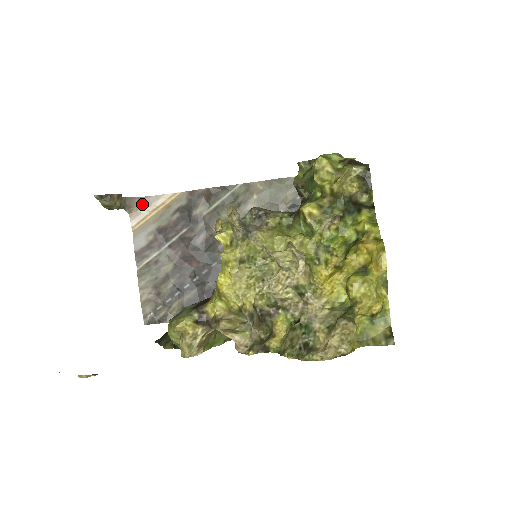
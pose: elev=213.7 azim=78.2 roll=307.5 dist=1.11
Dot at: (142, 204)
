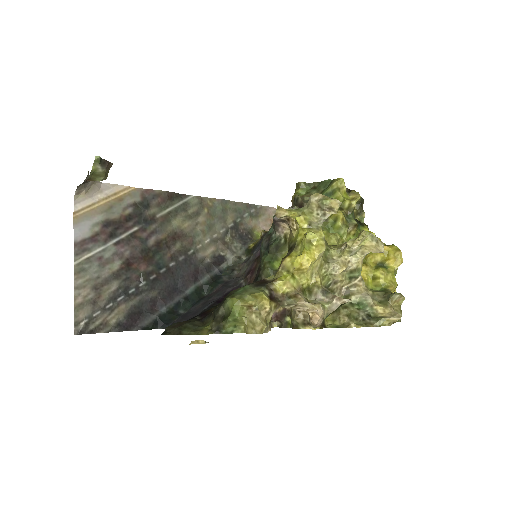
Dot at: (93, 188)
